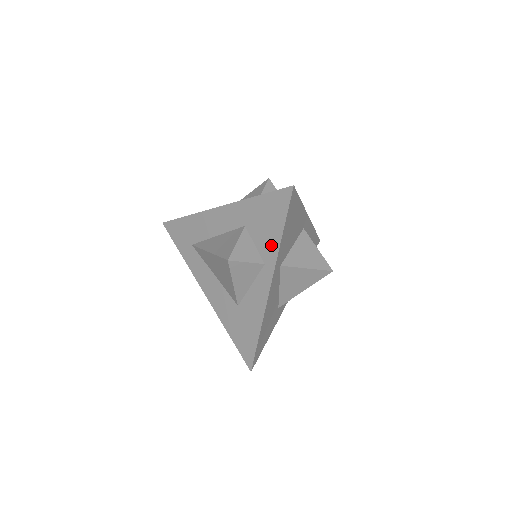
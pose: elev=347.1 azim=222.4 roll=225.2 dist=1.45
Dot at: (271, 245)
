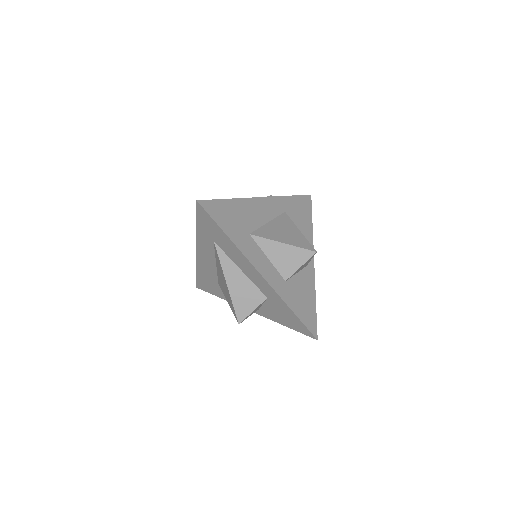
Dot at: (273, 317)
